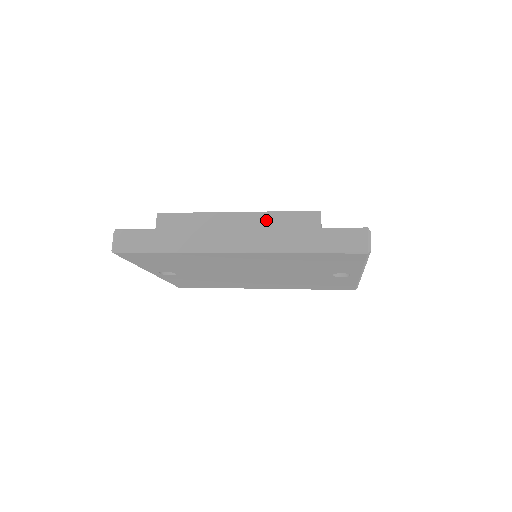
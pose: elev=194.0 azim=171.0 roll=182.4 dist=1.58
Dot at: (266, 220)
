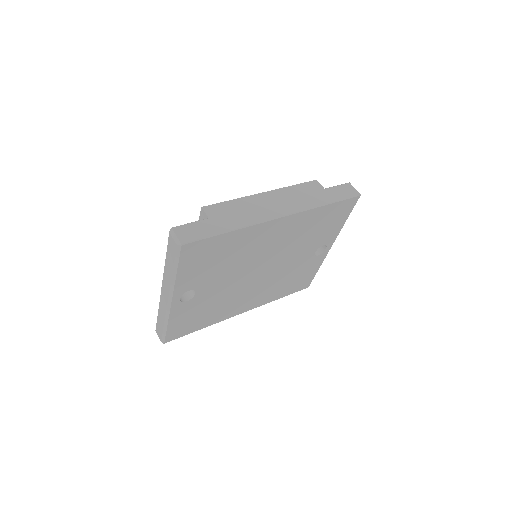
Dot at: (288, 192)
